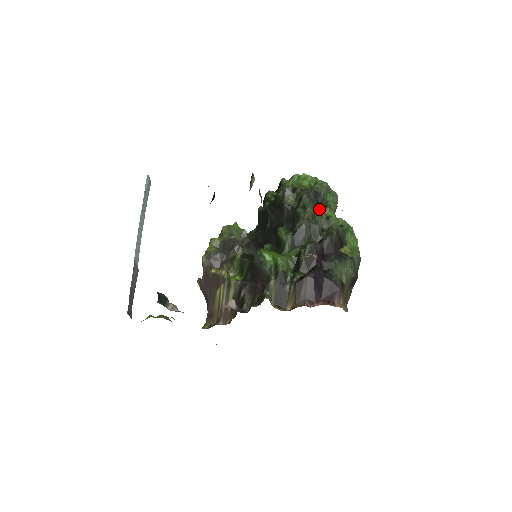
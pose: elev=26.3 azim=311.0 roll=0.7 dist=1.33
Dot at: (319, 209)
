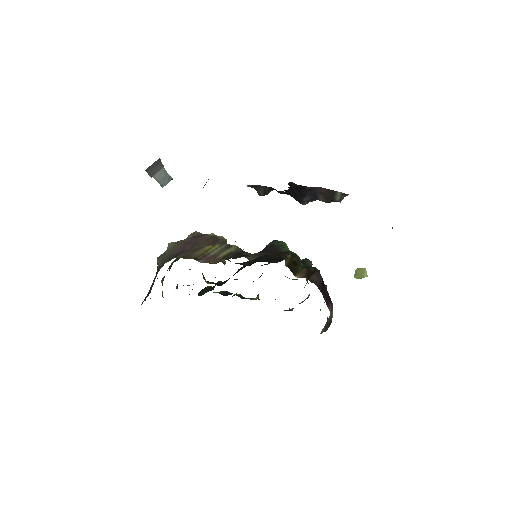
Dot at: occluded
